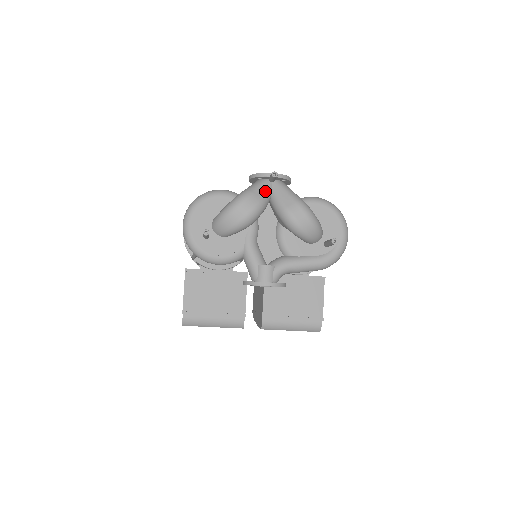
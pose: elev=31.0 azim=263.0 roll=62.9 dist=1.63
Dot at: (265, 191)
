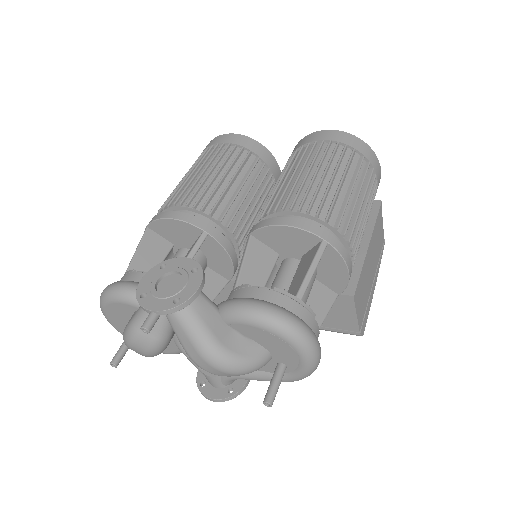
Dot at: (156, 326)
